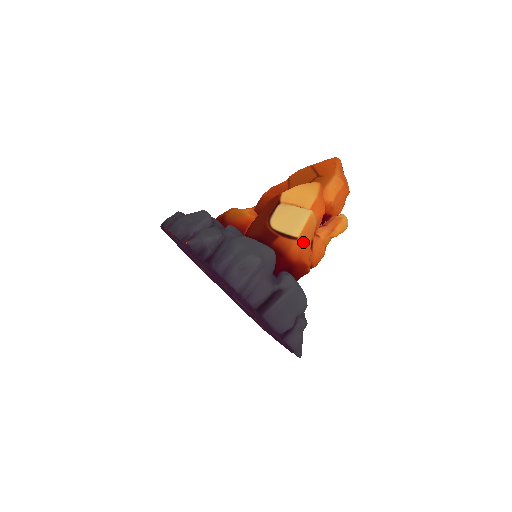
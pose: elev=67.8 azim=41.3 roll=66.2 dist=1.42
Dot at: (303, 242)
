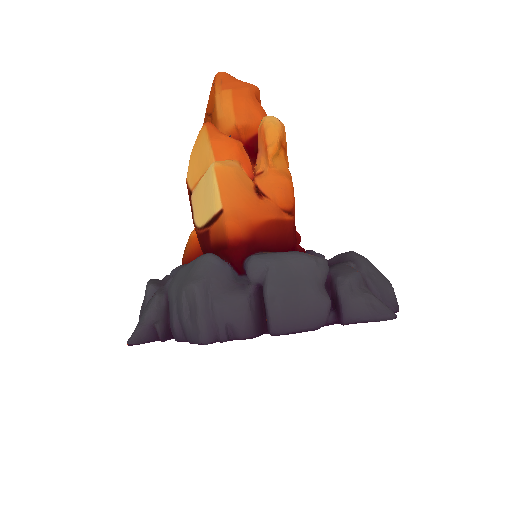
Dot at: (235, 205)
